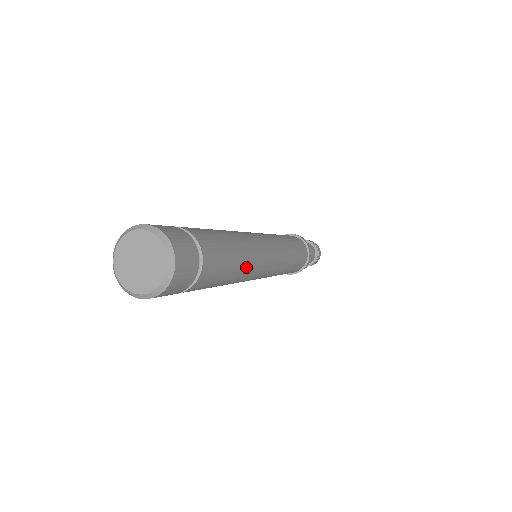
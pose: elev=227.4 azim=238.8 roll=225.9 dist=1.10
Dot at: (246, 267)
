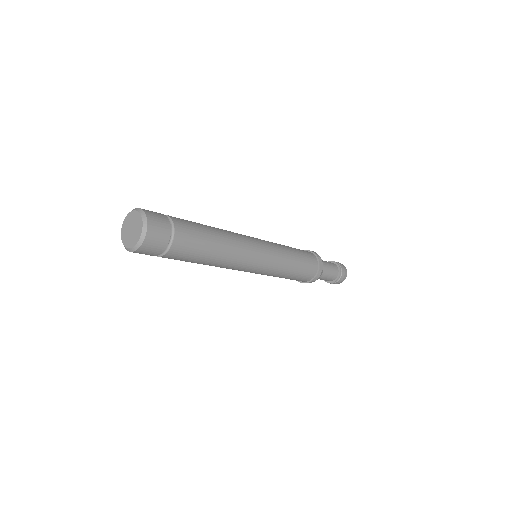
Dot at: (224, 256)
